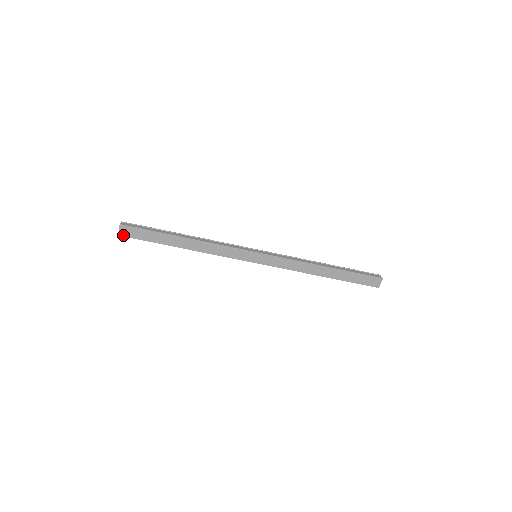
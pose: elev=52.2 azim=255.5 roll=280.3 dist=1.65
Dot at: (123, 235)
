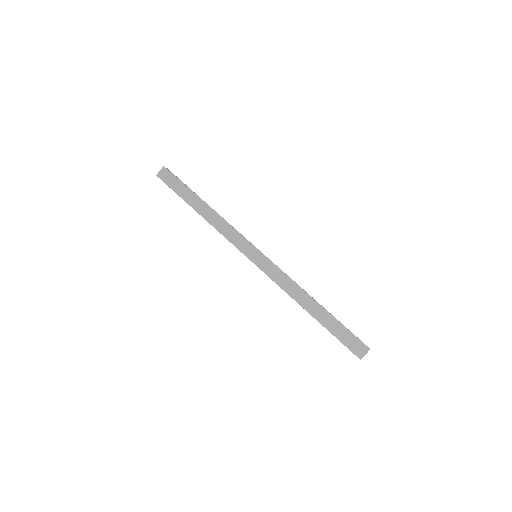
Dot at: (160, 177)
